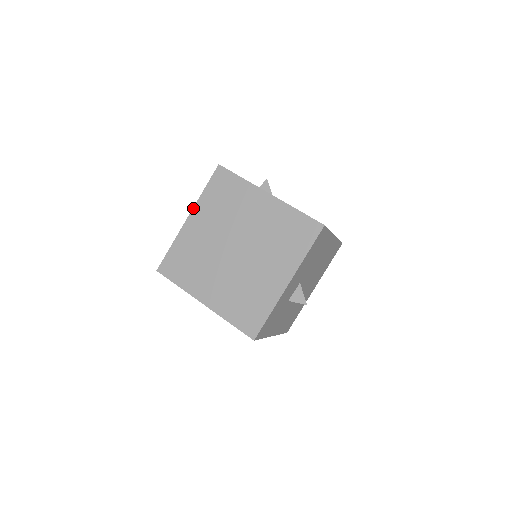
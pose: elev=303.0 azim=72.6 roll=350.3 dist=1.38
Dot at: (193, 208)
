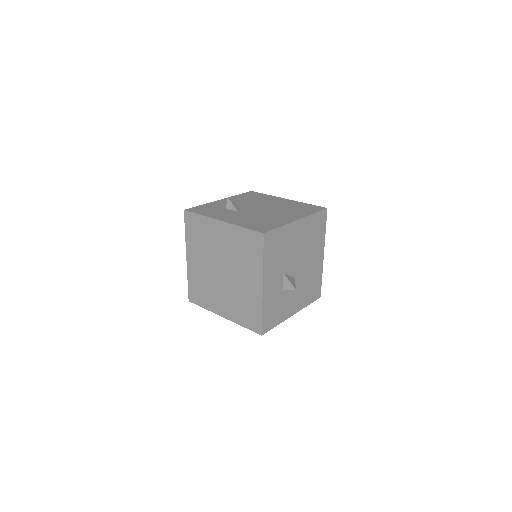
Dot at: (186, 249)
